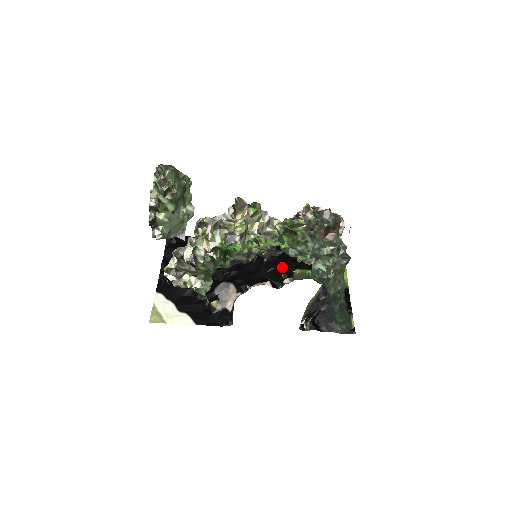
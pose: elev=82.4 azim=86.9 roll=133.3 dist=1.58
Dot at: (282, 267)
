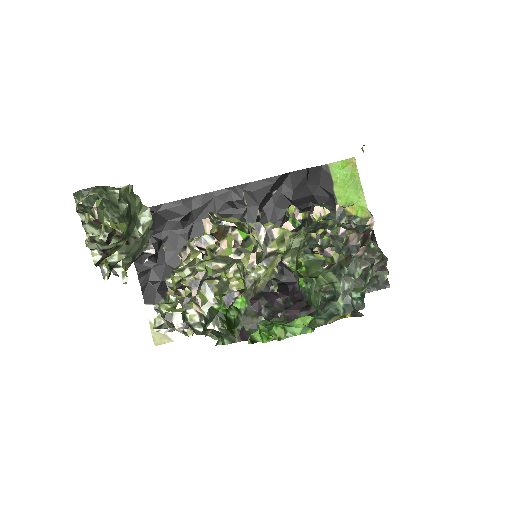
Dot at: occluded
